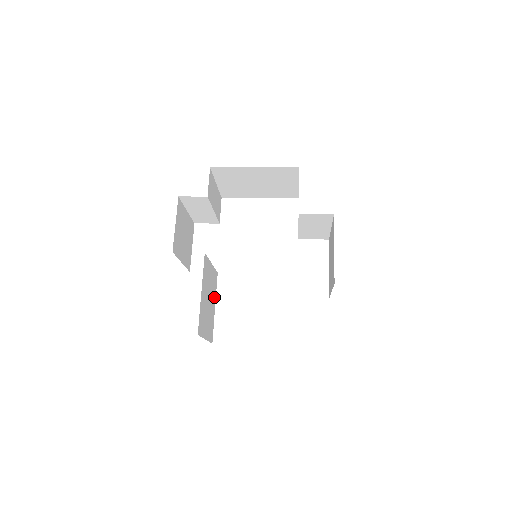
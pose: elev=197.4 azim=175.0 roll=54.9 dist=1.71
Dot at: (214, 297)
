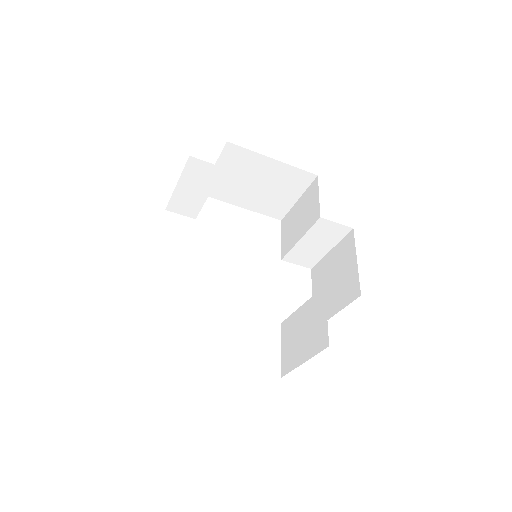
Dot at: occluded
